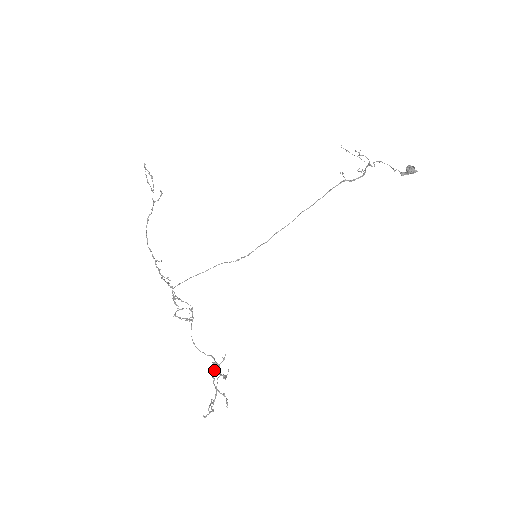
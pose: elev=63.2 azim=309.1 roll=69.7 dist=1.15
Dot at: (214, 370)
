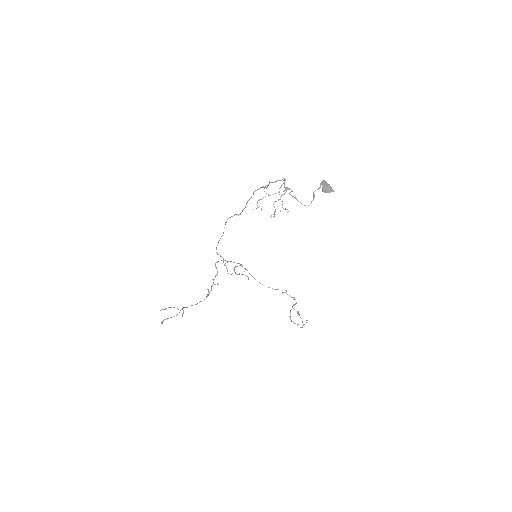
Dot at: occluded
